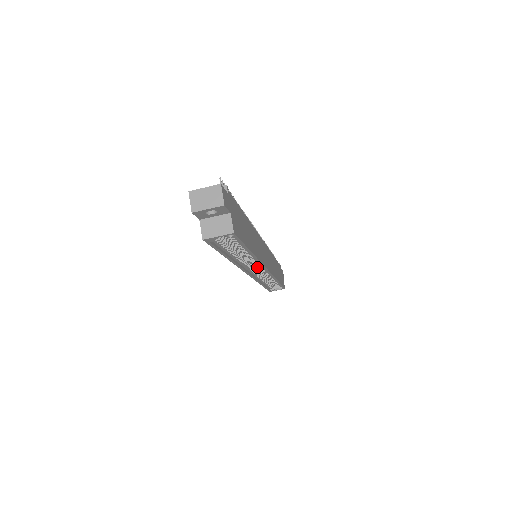
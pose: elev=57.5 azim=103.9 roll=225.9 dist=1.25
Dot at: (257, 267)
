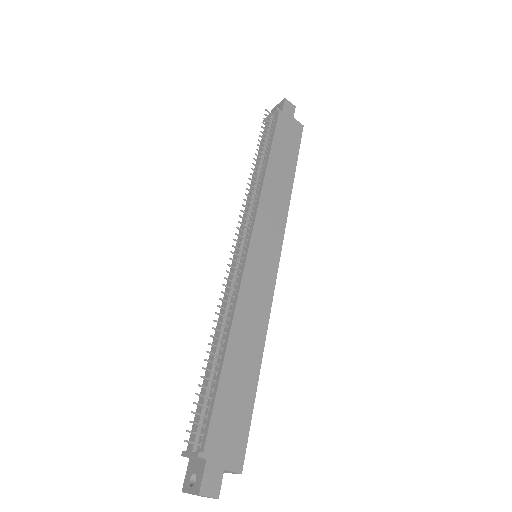
Dot at: occluded
